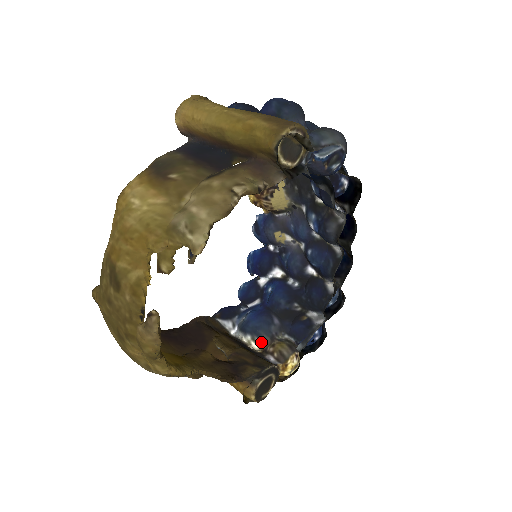
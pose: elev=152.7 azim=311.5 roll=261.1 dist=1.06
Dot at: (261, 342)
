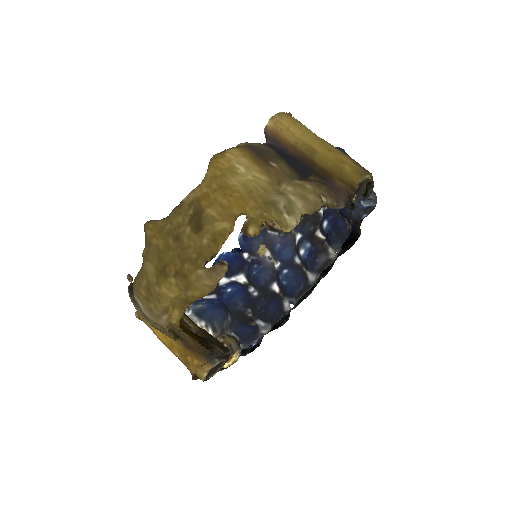
Dot at: (212, 331)
